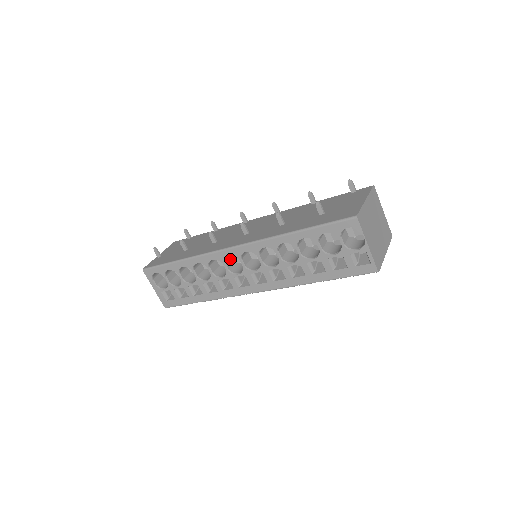
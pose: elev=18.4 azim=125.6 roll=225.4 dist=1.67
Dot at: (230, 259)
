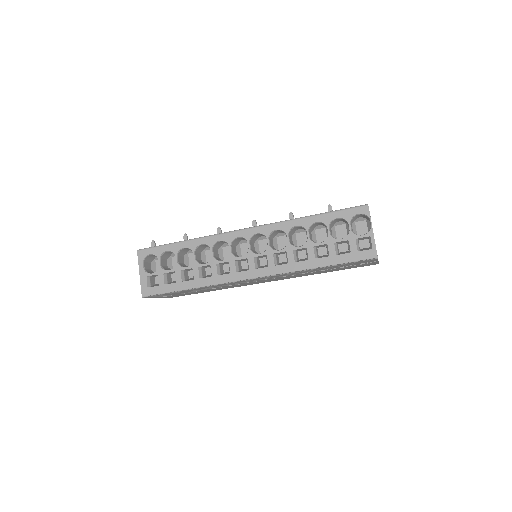
Dot at: (234, 247)
